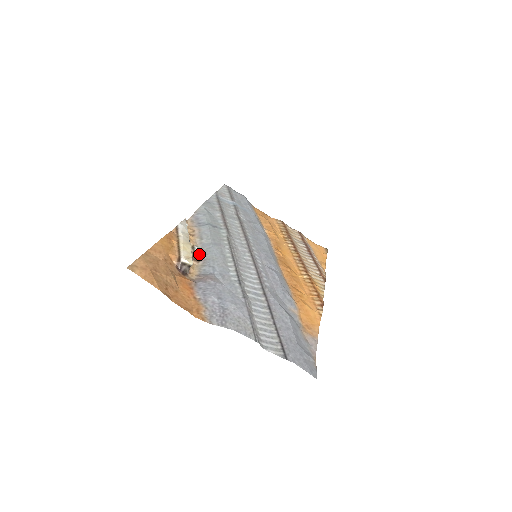
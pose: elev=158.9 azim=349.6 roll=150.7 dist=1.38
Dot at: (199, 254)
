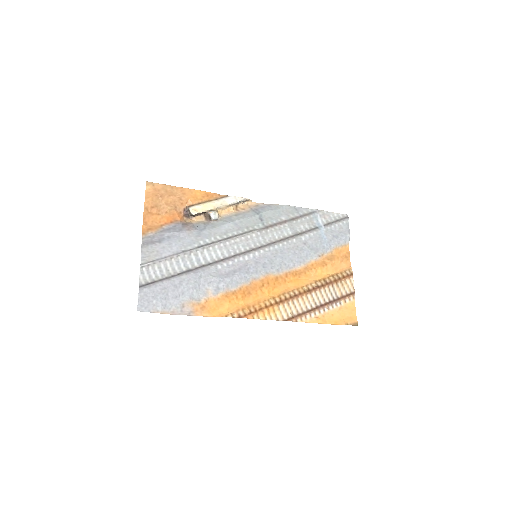
Dot at: (210, 216)
